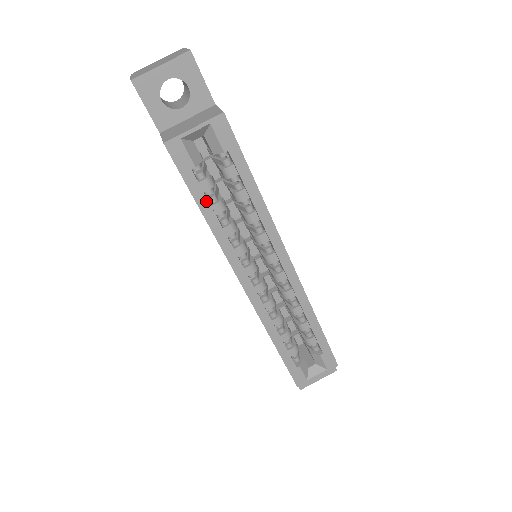
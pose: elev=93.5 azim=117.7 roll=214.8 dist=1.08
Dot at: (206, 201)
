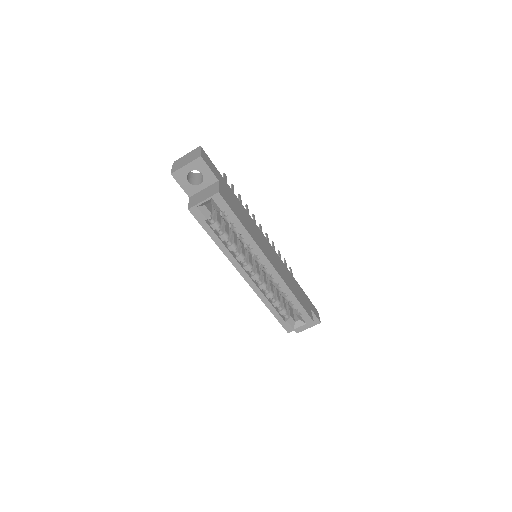
Dot at: (215, 235)
